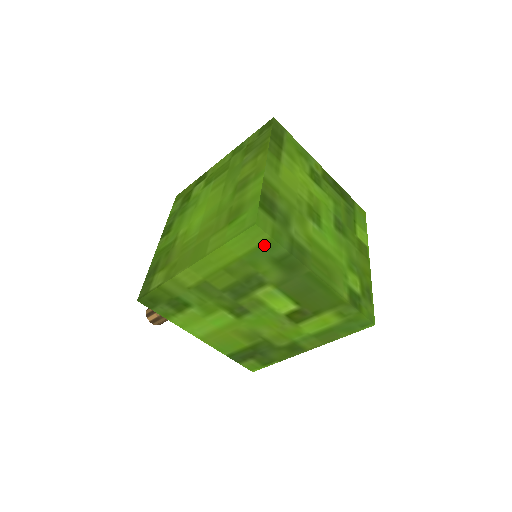
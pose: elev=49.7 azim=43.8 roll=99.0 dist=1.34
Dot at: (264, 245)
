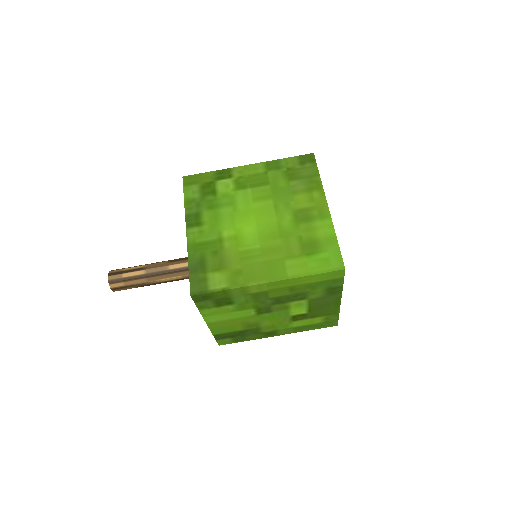
Dot at: (334, 280)
